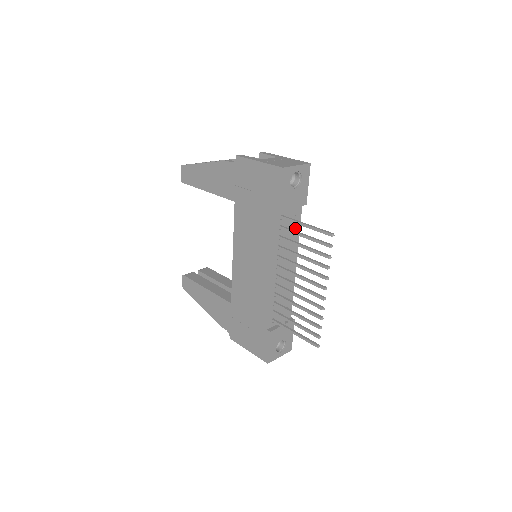
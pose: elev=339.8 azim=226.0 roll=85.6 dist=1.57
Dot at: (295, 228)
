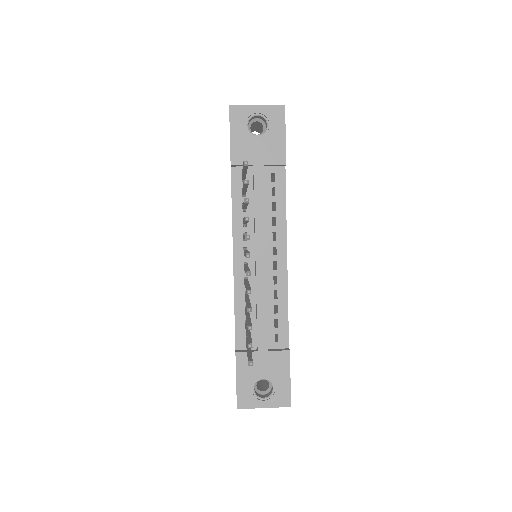
Dot at: (276, 200)
